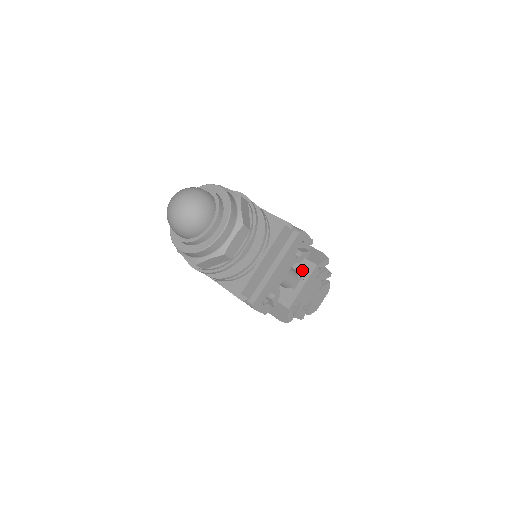
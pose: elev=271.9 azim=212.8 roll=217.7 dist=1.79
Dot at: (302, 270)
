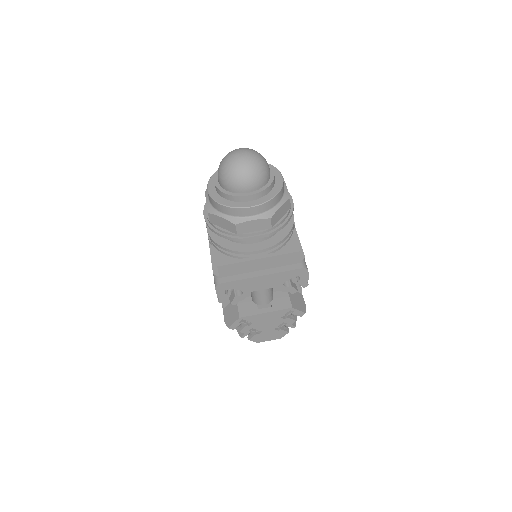
Dot at: (278, 301)
